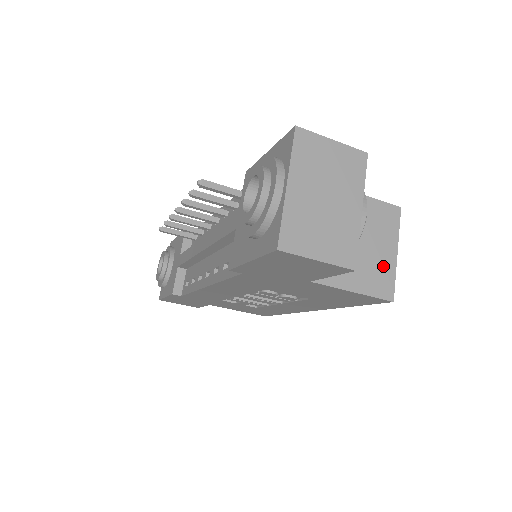
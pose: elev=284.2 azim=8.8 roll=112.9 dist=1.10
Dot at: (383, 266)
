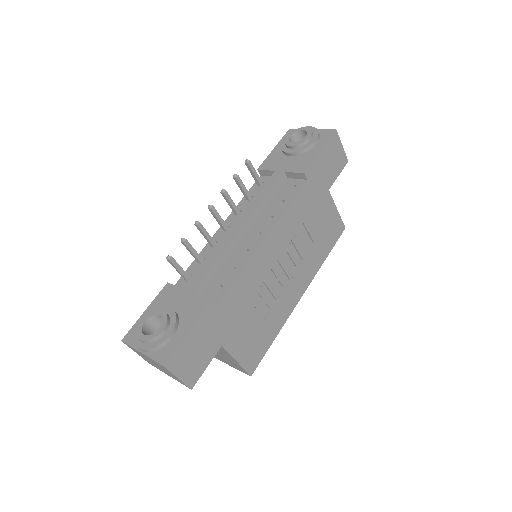
Dot at: occluded
